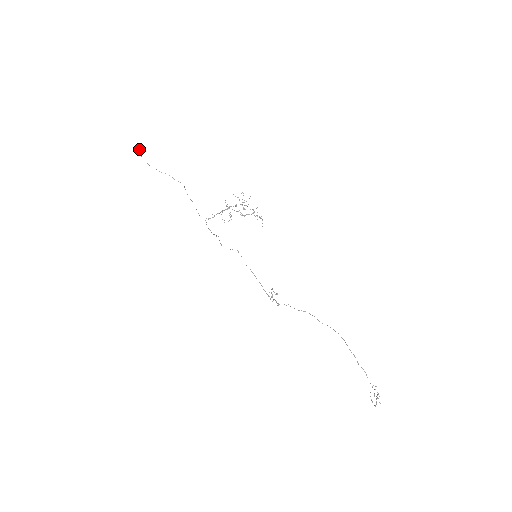
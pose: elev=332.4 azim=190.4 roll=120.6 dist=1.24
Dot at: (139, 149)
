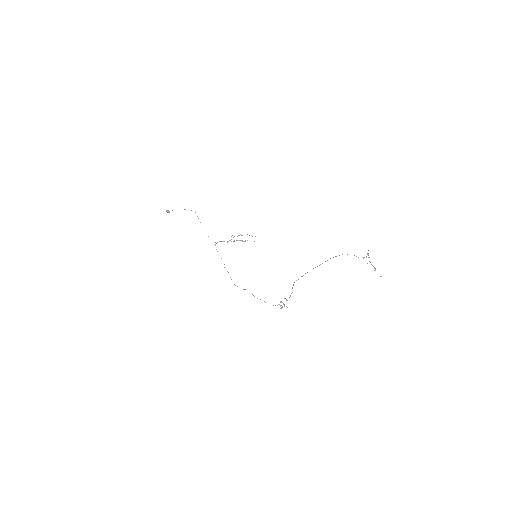
Dot at: (168, 211)
